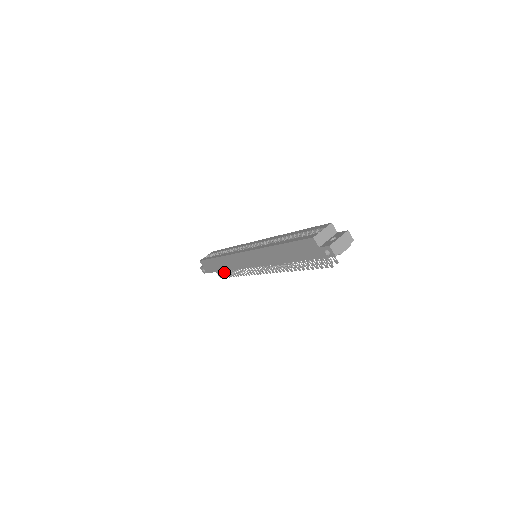
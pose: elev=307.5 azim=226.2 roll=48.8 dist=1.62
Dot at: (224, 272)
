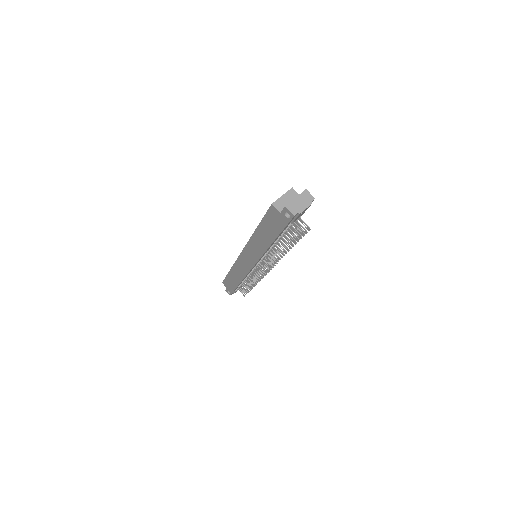
Dot at: (244, 288)
